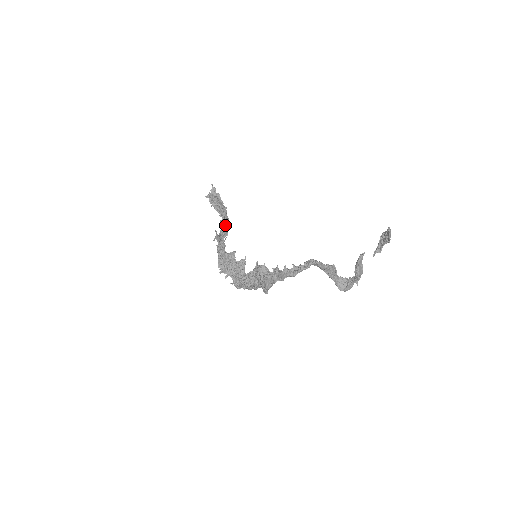
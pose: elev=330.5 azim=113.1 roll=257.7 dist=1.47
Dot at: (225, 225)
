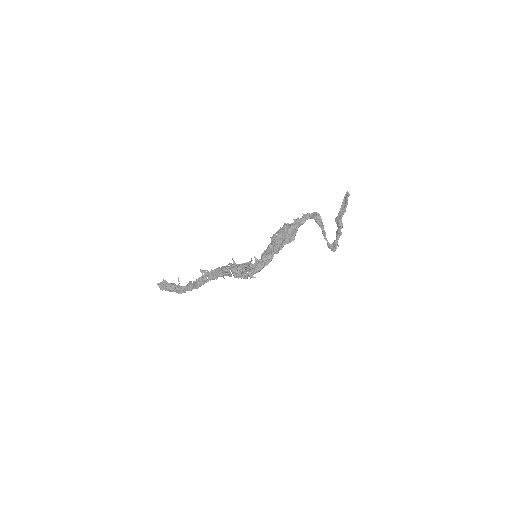
Dot at: occluded
